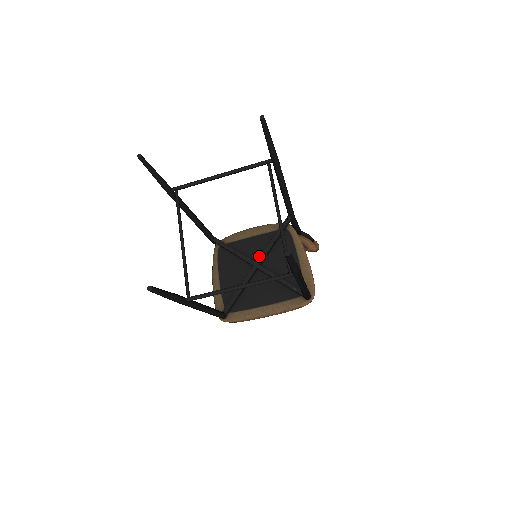
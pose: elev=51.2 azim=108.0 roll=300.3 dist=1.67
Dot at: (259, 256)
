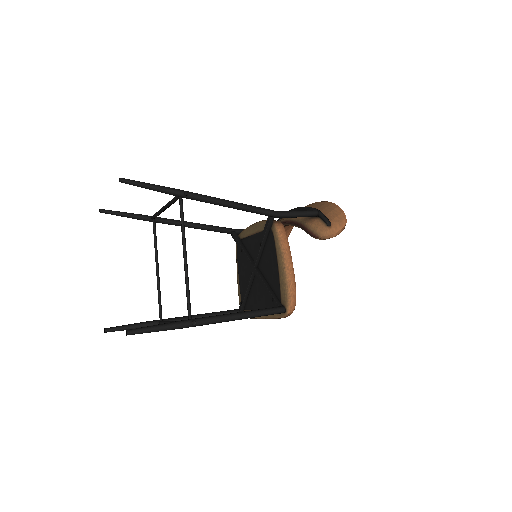
Dot at: occluded
